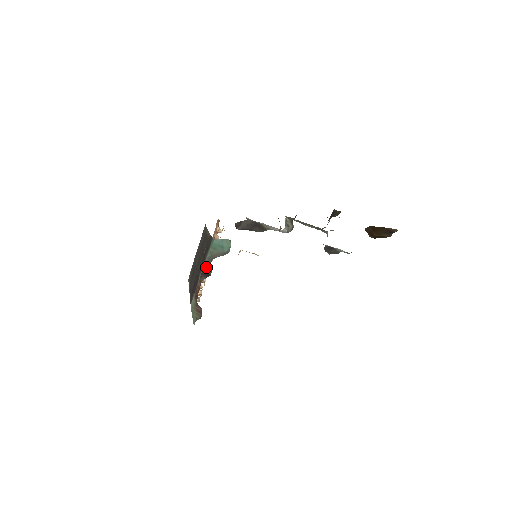
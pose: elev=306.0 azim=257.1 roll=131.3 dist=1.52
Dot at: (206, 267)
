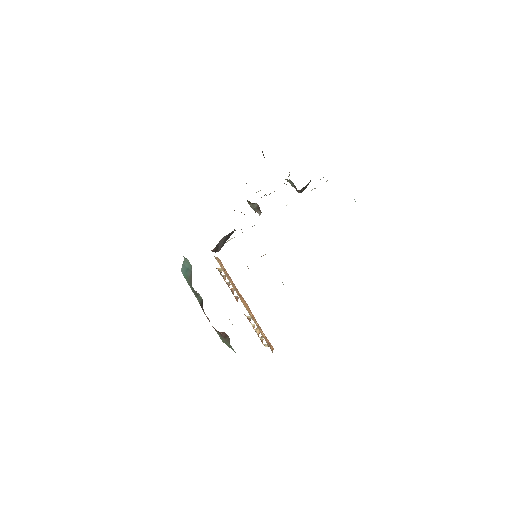
Dot at: (198, 298)
